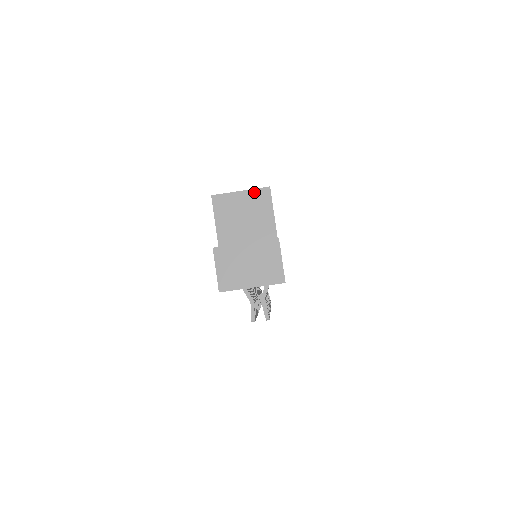
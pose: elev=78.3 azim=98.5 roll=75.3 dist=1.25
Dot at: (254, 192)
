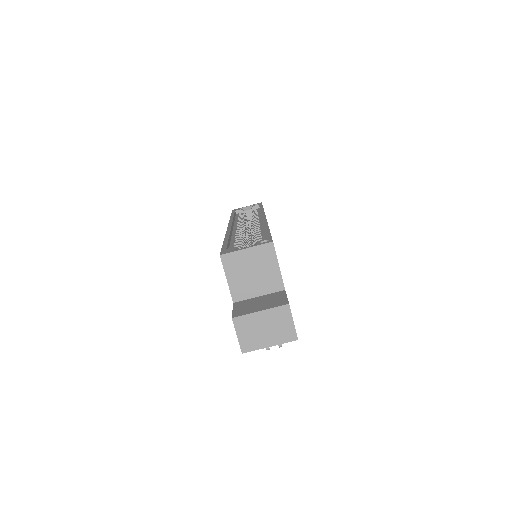
Dot at: (259, 248)
